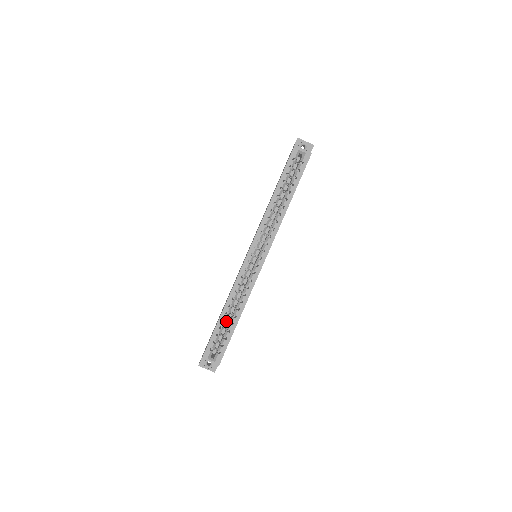
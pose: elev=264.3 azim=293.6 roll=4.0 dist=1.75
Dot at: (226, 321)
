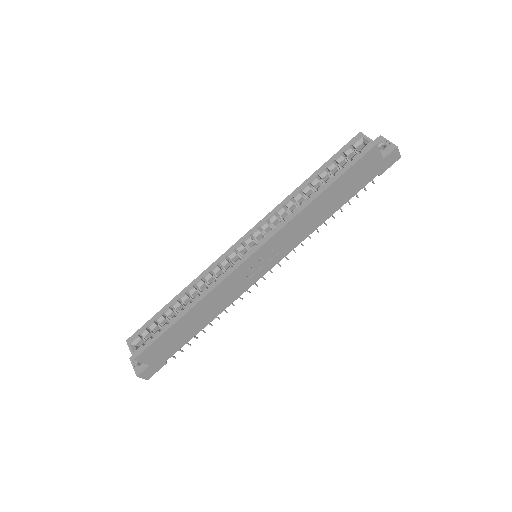
Dot at: (176, 313)
